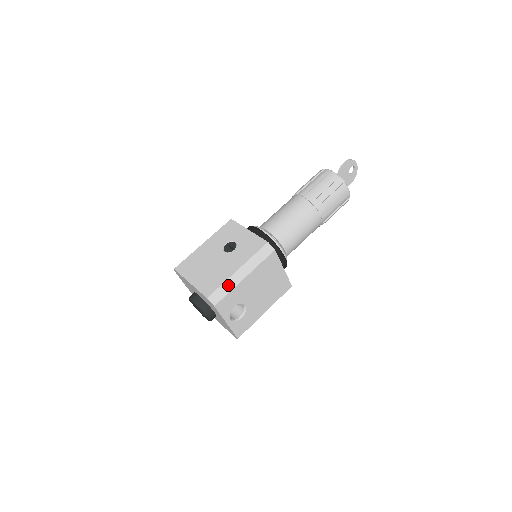
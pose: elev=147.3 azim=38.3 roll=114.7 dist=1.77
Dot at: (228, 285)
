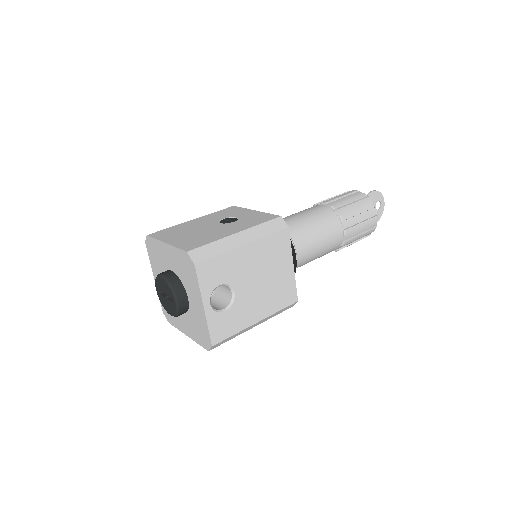
Dot at: (220, 246)
